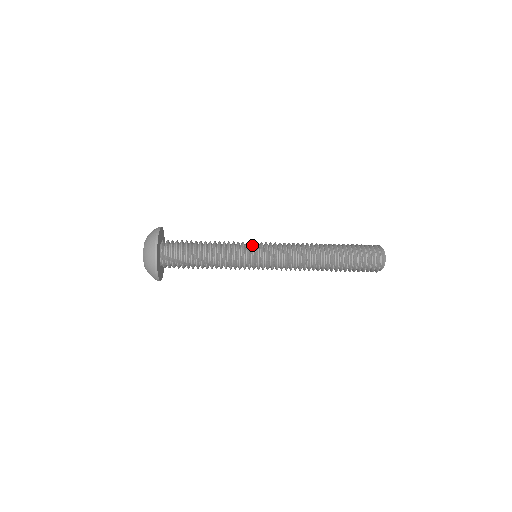
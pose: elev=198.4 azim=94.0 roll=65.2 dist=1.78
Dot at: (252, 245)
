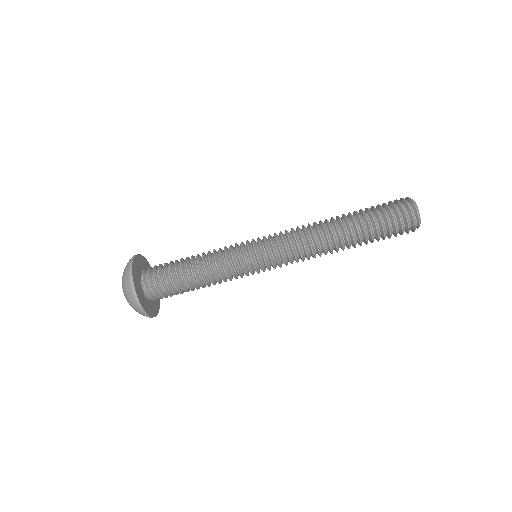
Dot at: (246, 241)
